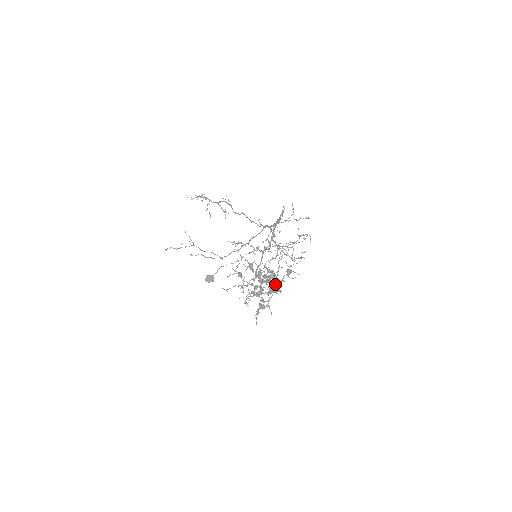
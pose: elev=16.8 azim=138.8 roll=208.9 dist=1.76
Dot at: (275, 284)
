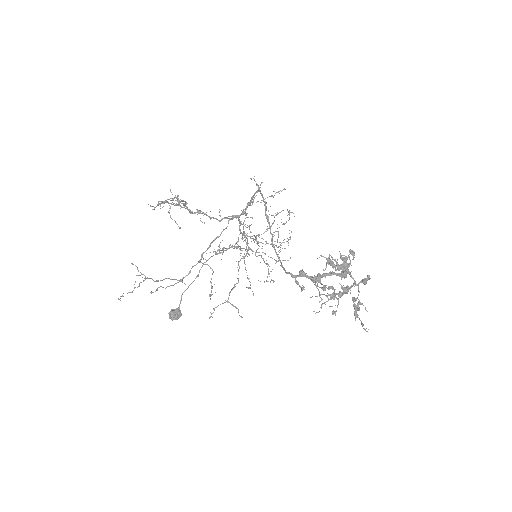
Dot at: (339, 275)
